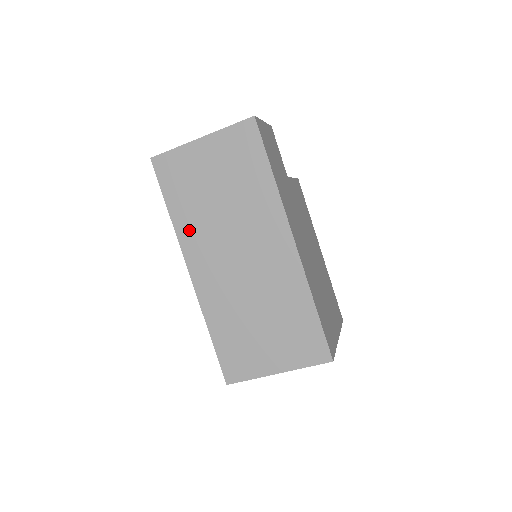
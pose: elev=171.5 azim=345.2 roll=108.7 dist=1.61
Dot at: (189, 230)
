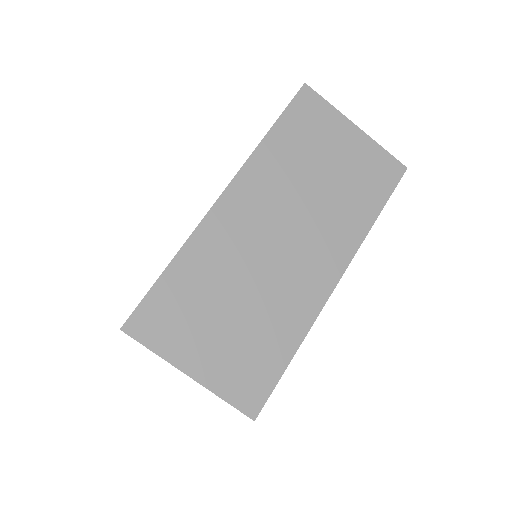
Dot at: (268, 165)
